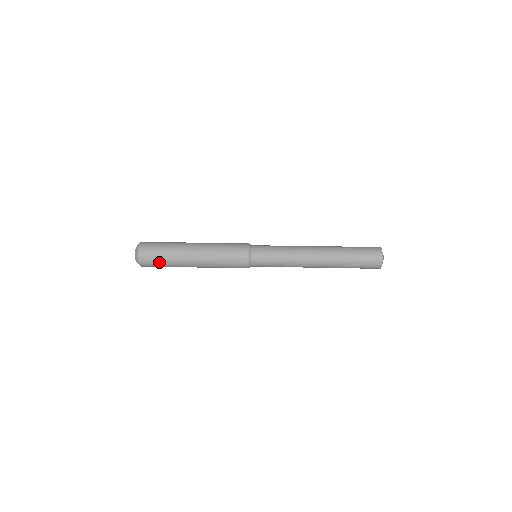
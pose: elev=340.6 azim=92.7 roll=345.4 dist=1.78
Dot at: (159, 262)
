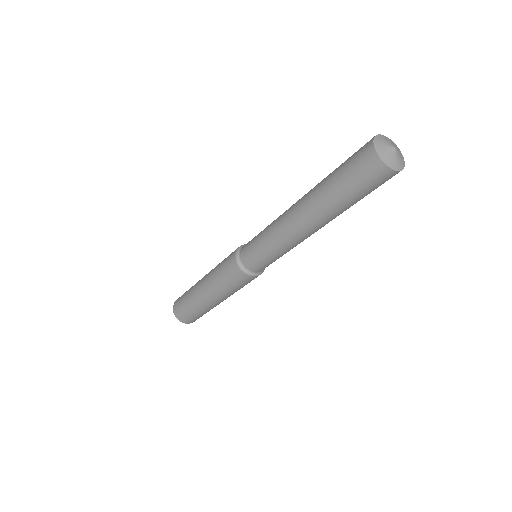
Dot at: (183, 297)
